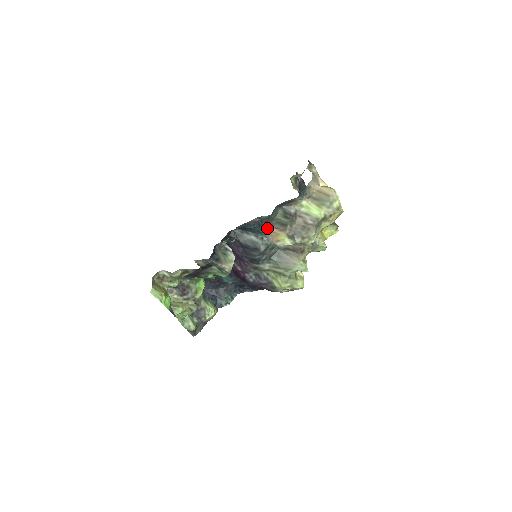
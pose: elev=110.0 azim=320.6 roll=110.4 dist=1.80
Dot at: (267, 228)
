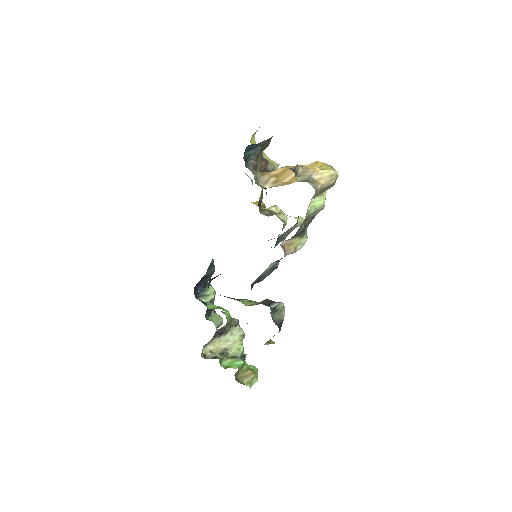
Dot at: occluded
